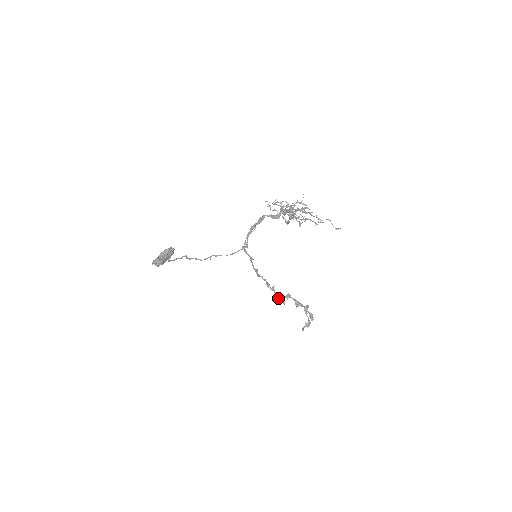
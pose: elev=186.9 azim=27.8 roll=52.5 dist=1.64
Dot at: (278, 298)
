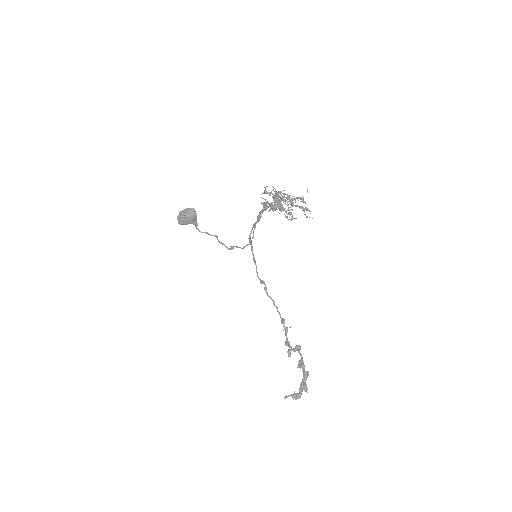
Dot at: (286, 343)
